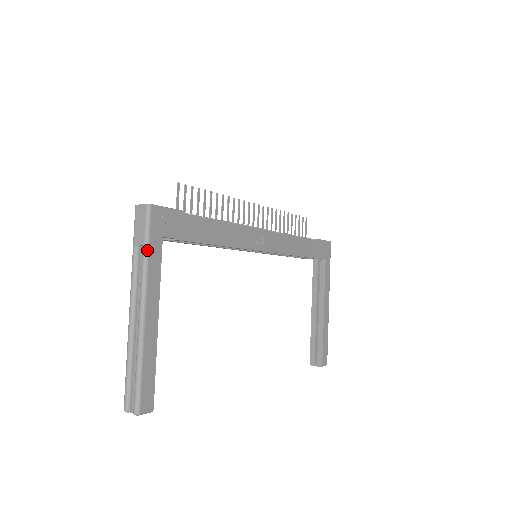
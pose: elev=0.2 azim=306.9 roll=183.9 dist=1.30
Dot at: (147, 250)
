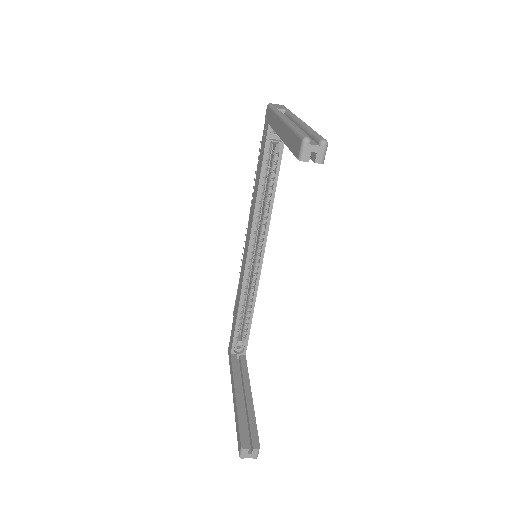
Dot at: occluded
